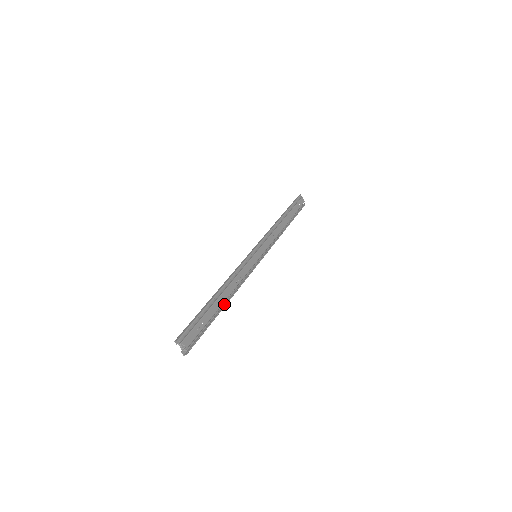
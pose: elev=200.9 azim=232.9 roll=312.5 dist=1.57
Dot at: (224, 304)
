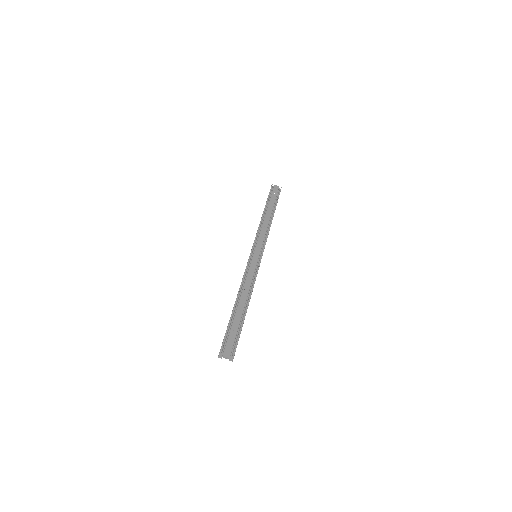
Dot at: (247, 307)
